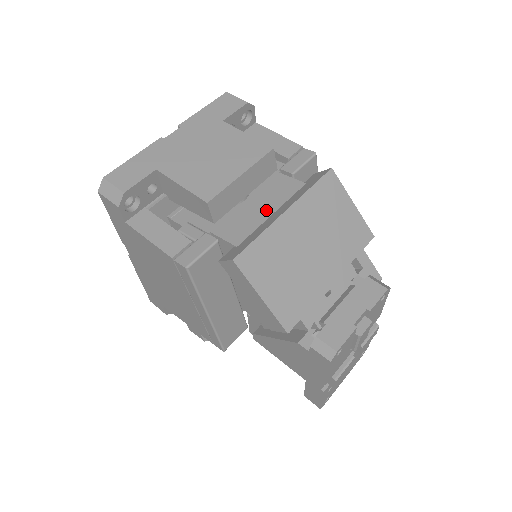
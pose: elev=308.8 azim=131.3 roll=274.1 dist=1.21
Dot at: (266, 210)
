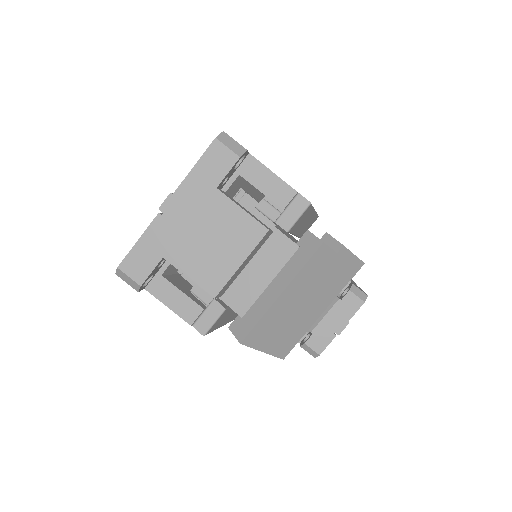
Dot at: (264, 278)
